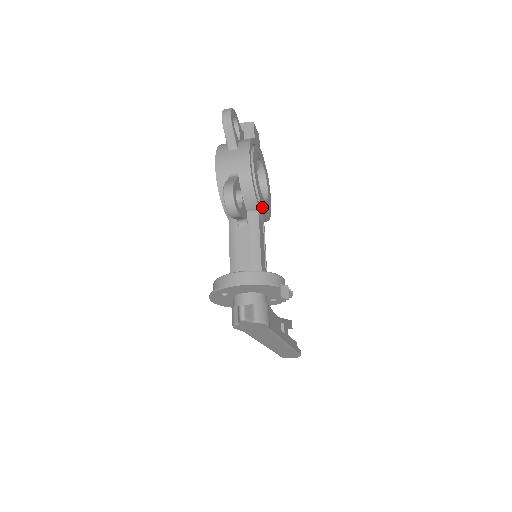
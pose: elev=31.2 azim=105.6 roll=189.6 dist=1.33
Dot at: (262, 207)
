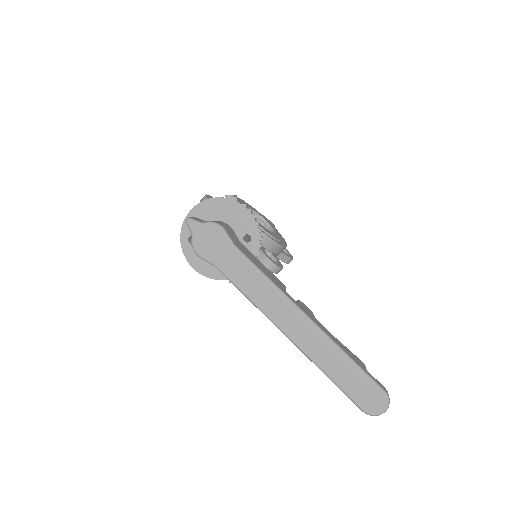
Dot at: occluded
